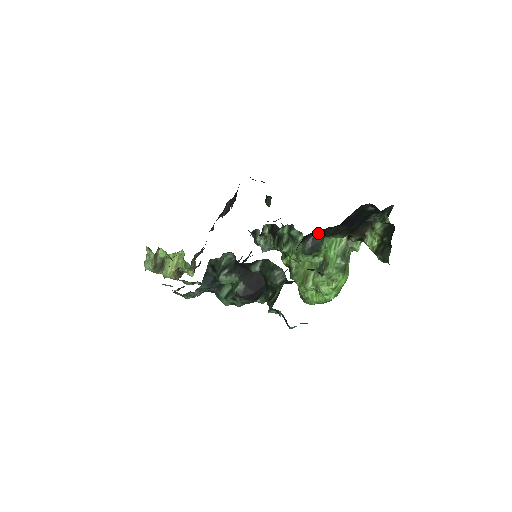
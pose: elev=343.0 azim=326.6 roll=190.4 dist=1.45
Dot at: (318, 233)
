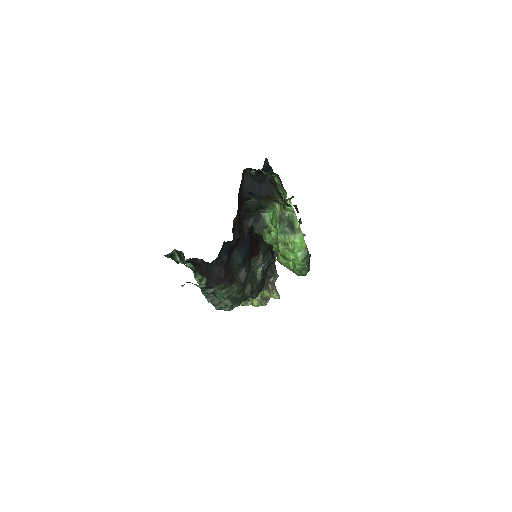
Dot at: (255, 213)
